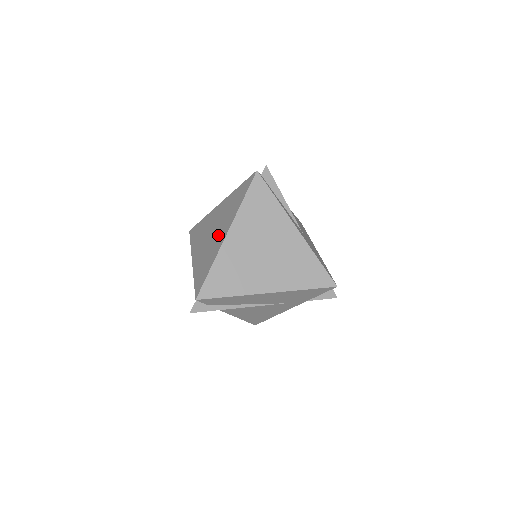
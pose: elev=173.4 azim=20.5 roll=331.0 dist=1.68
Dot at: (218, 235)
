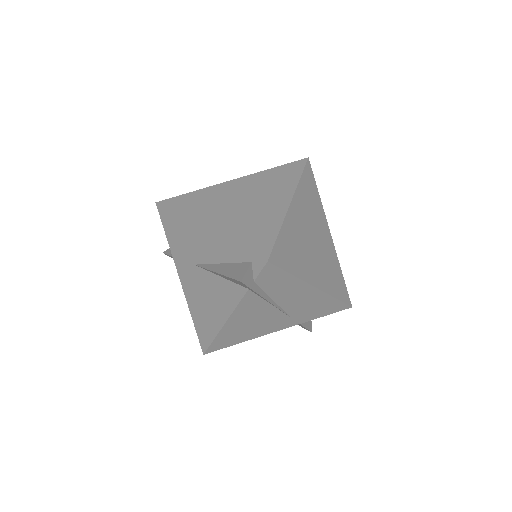
Dot at: (266, 203)
